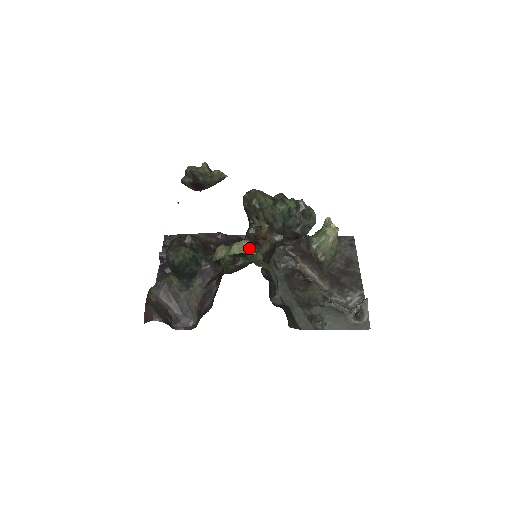
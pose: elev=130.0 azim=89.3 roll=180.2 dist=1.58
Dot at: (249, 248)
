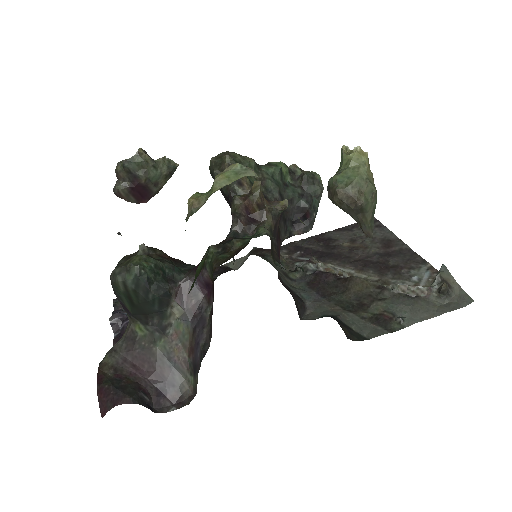
Dot at: (244, 171)
